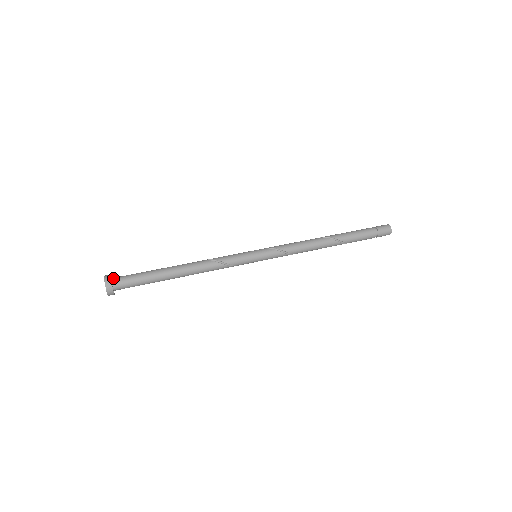
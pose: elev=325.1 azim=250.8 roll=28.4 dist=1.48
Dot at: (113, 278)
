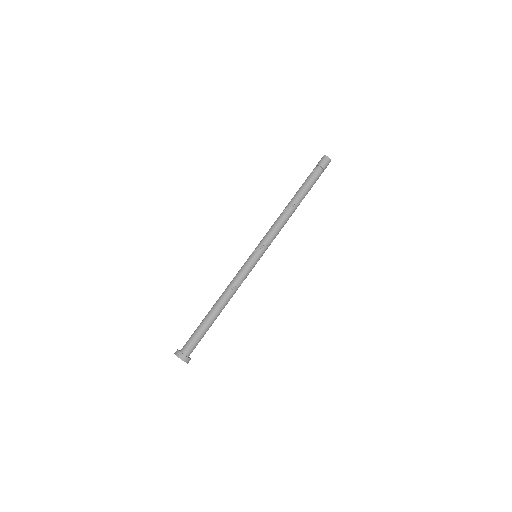
Dot at: (185, 354)
